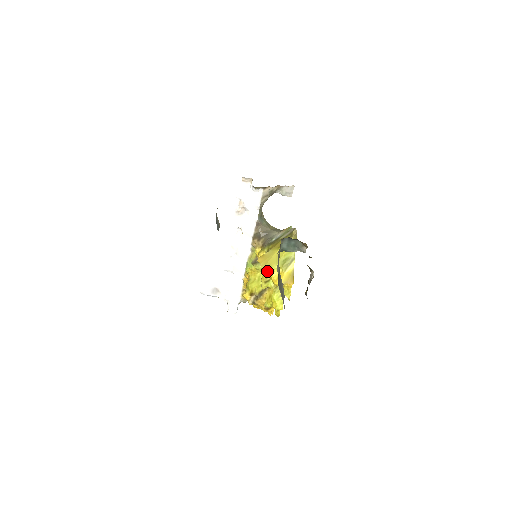
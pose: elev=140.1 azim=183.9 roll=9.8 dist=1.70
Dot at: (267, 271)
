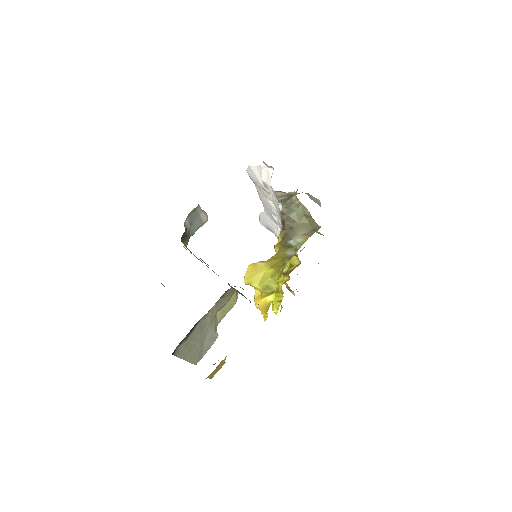
Dot at: occluded
